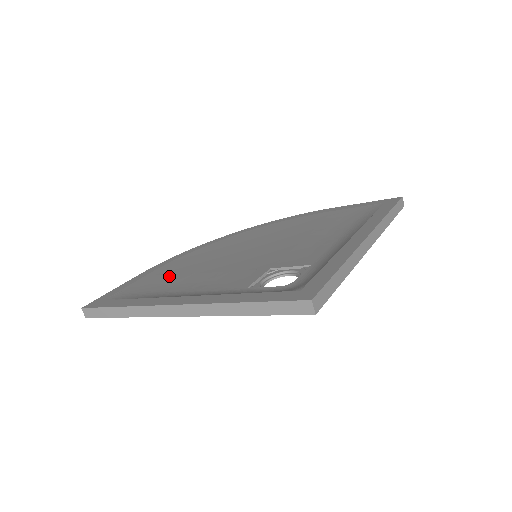
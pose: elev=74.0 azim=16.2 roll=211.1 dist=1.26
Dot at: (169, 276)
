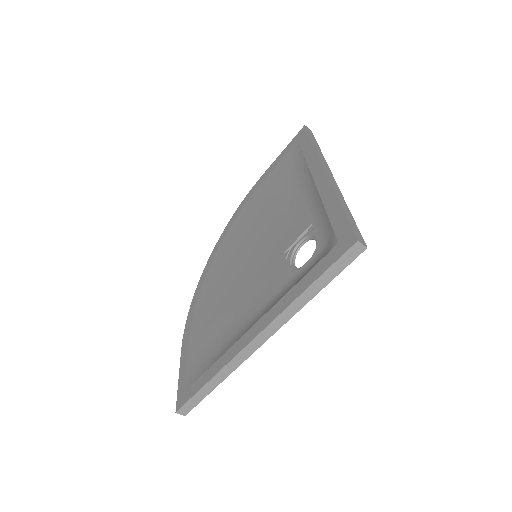
Dot at: (209, 329)
